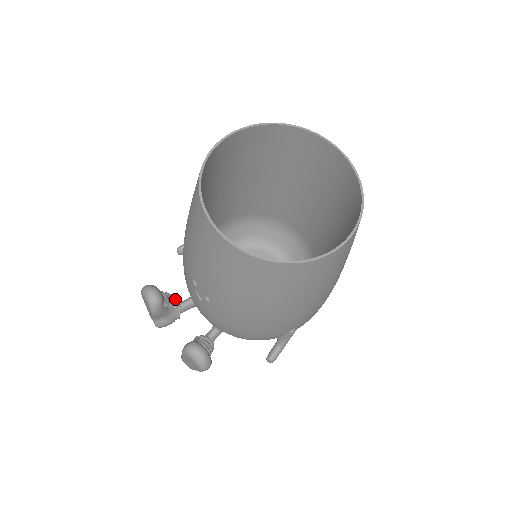
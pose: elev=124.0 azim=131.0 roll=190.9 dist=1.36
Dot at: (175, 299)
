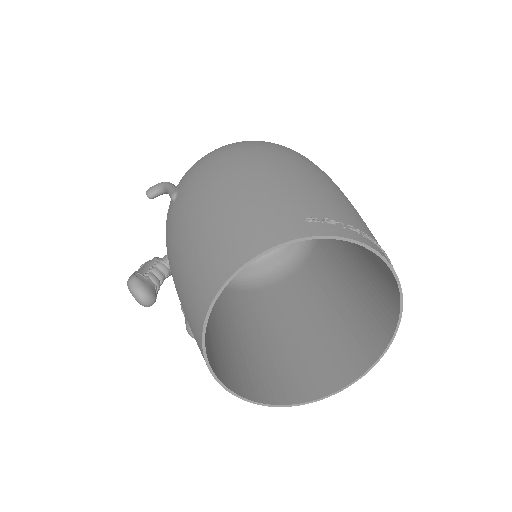
Dot at: (164, 272)
